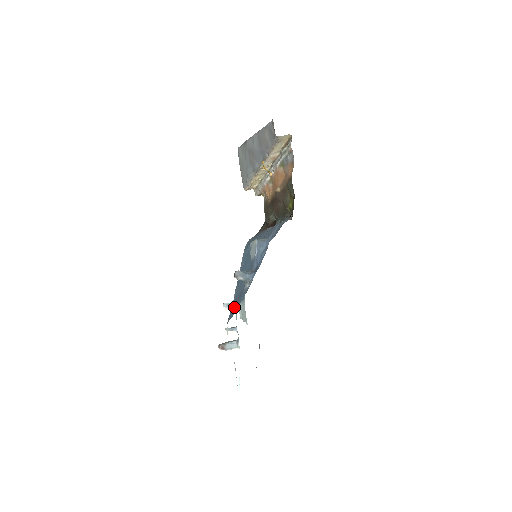
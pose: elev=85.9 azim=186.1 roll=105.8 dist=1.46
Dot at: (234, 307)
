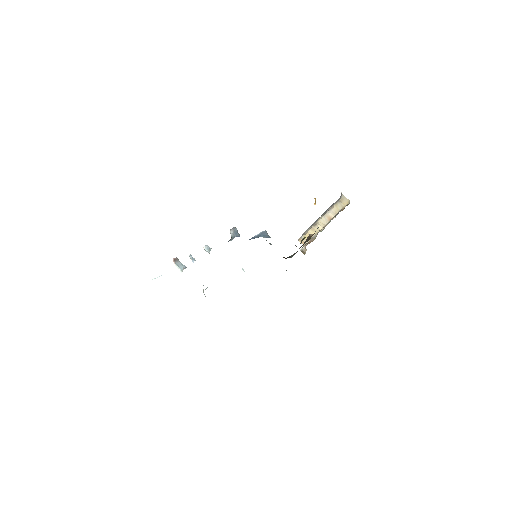
Dot at: occluded
